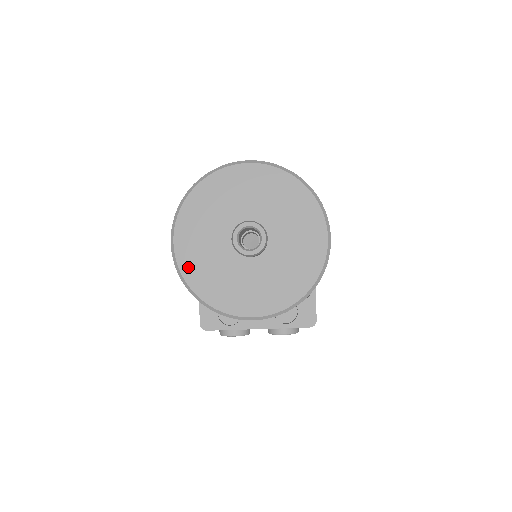
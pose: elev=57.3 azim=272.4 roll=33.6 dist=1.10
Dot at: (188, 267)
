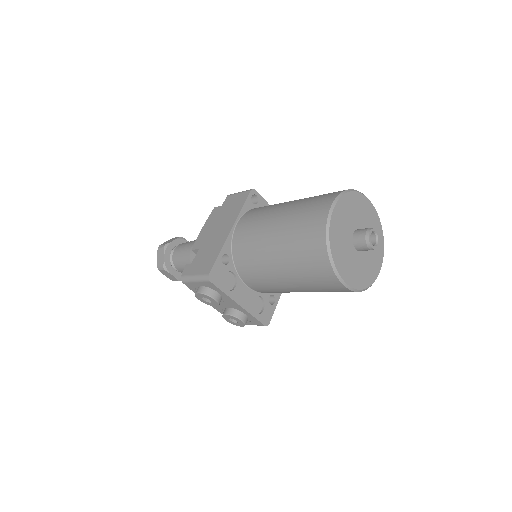
Dot at: (333, 228)
